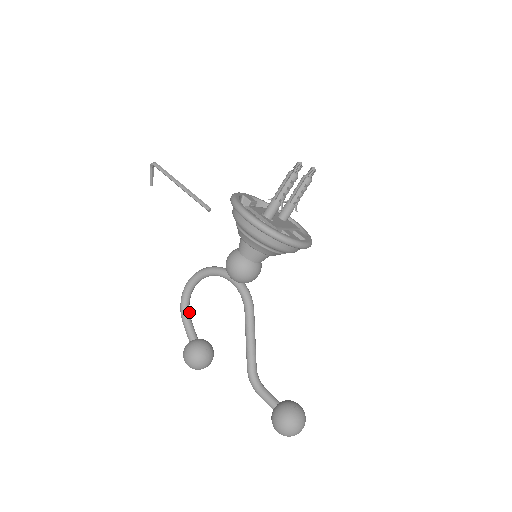
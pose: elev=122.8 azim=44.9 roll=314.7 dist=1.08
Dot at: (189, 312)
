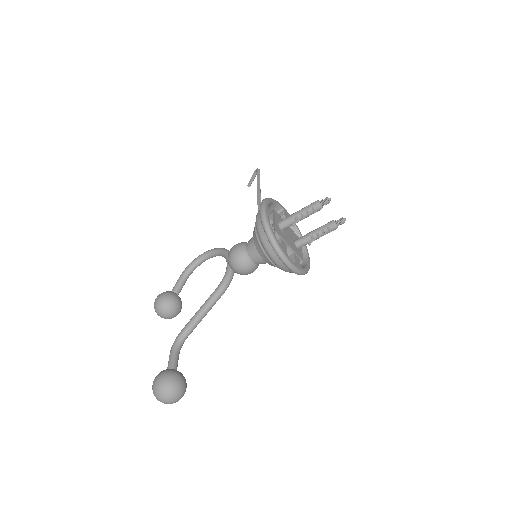
Dot at: (190, 274)
